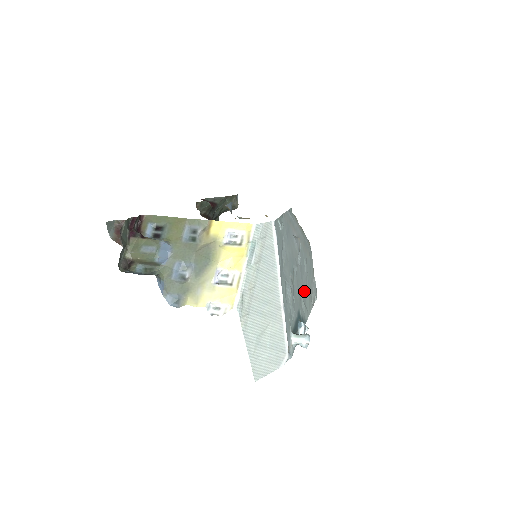
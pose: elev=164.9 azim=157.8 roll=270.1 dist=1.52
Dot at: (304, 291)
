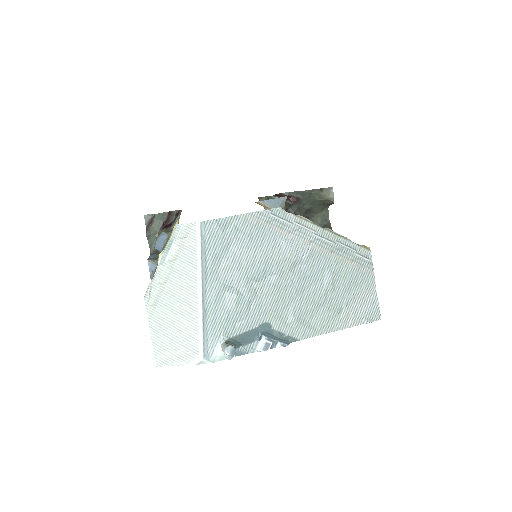
Dot at: (307, 305)
